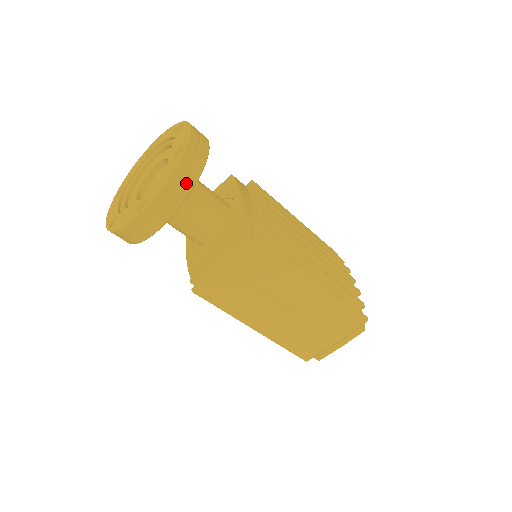
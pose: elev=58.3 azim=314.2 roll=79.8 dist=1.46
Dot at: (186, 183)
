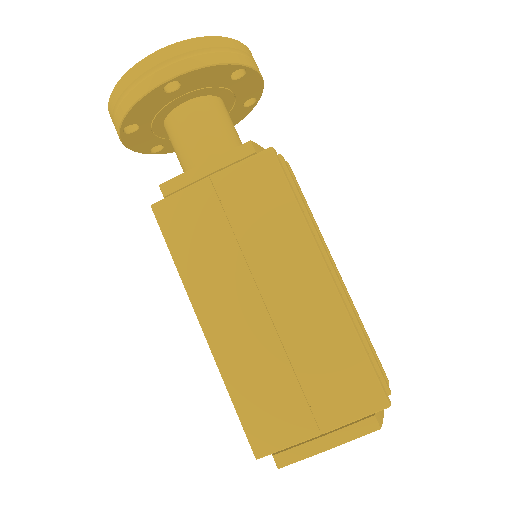
Dot at: (219, 54)
